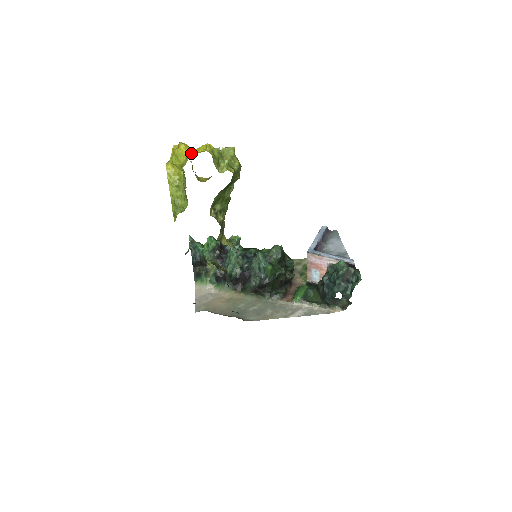
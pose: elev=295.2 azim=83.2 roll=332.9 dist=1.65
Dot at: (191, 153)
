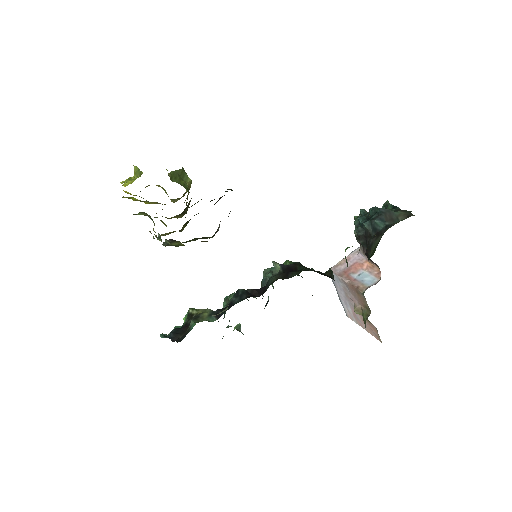
Dot at: occluded
